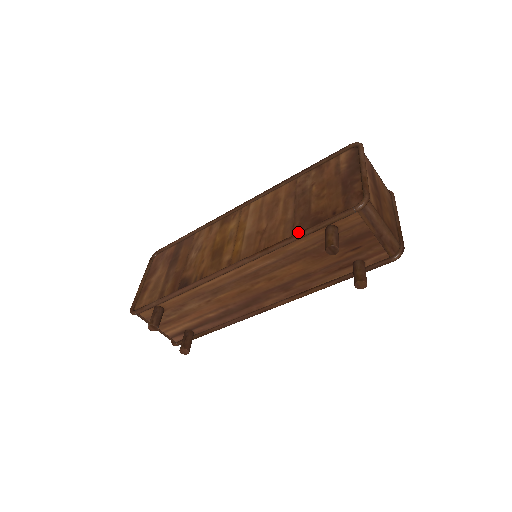
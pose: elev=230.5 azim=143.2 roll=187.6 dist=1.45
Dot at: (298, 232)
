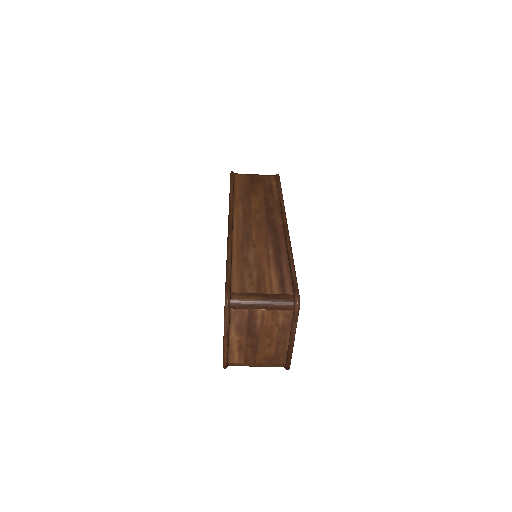
Dot at: occluded
